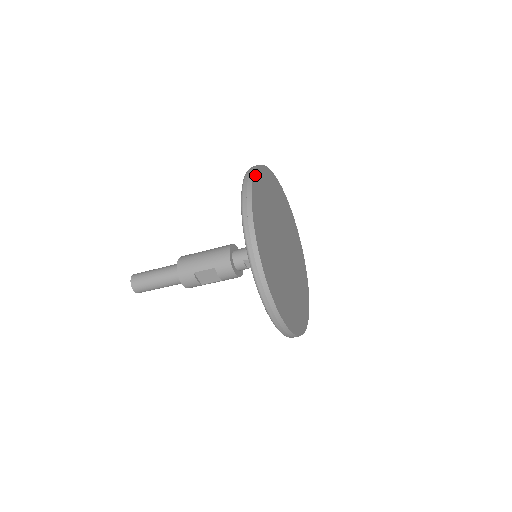
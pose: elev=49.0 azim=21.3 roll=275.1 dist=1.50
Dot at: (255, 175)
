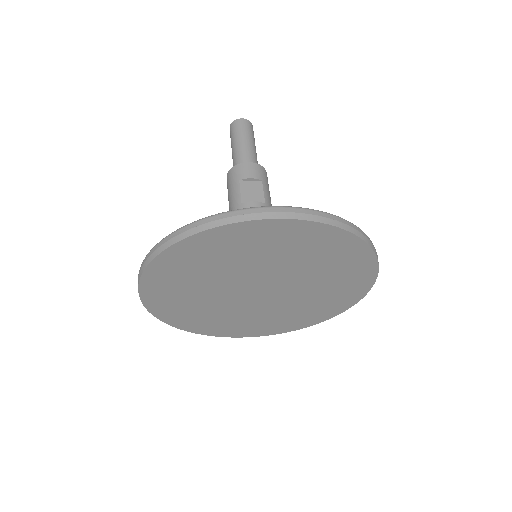
Dot at: (142, 285)
